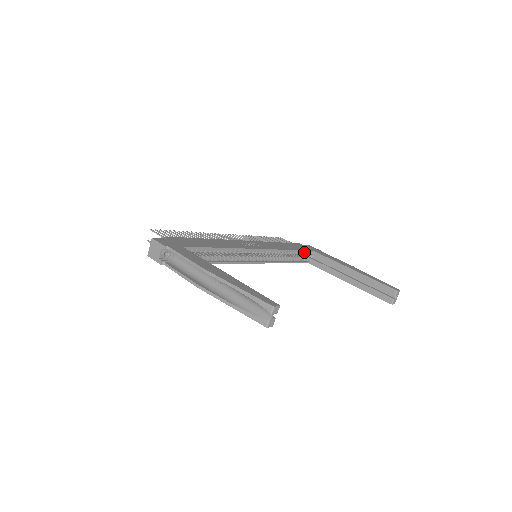
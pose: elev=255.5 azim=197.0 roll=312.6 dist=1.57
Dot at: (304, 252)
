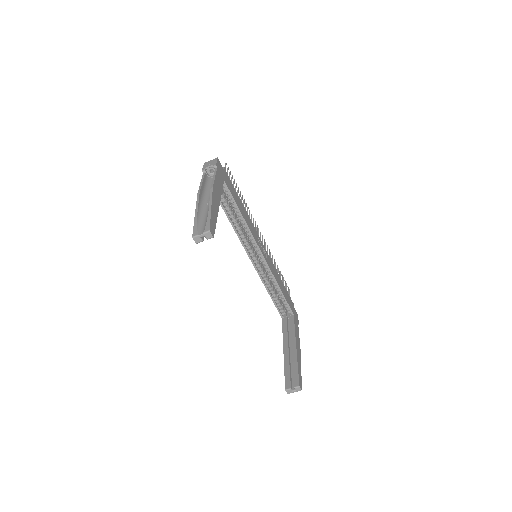
Dot at: (288, 307)
